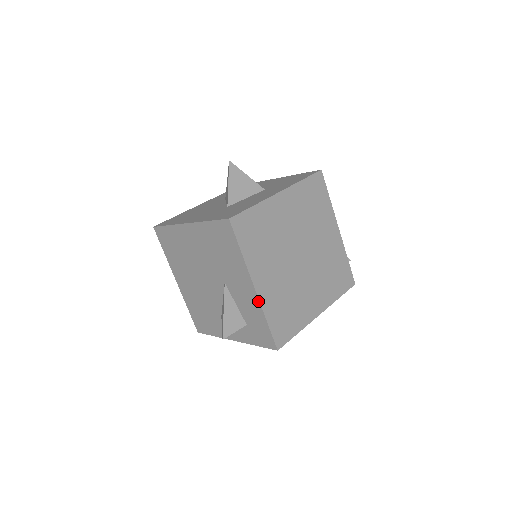
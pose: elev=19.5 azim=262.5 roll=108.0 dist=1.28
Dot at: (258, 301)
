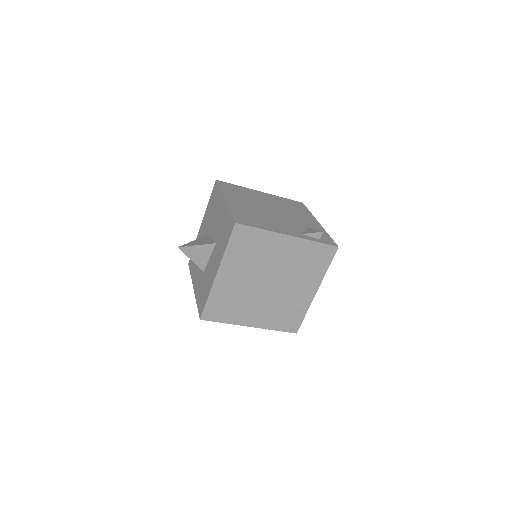
Dot at: occluded
